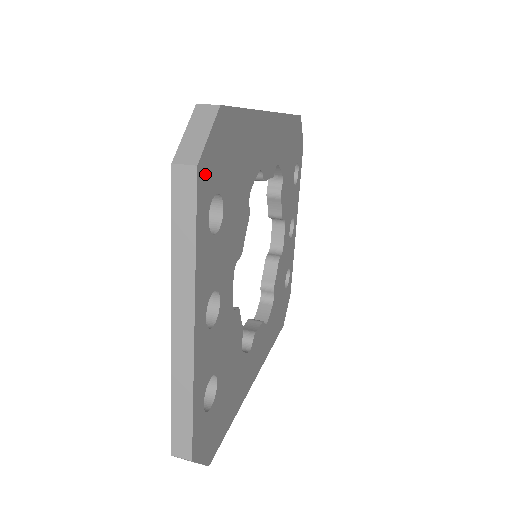
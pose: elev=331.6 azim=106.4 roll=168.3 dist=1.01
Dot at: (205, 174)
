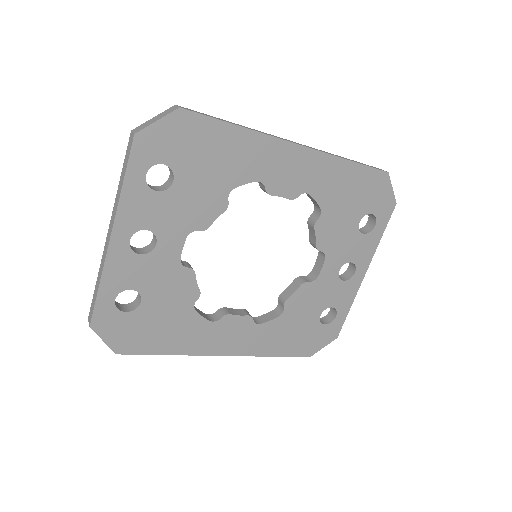
Dot at: (146, 144)
